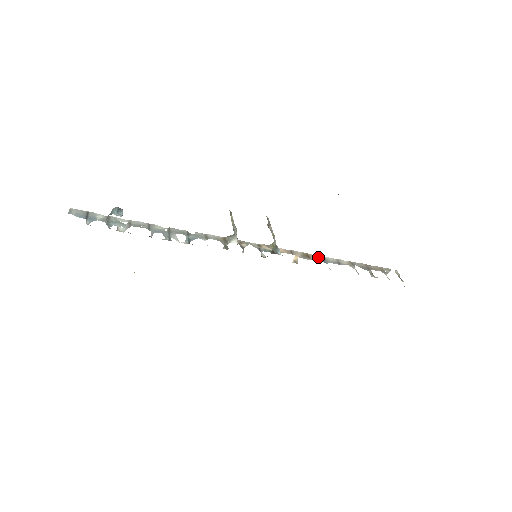
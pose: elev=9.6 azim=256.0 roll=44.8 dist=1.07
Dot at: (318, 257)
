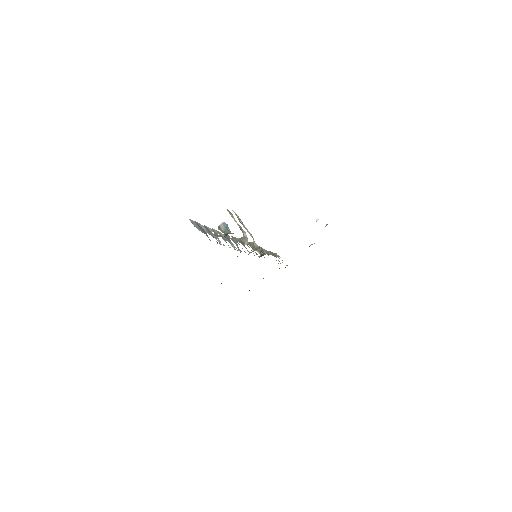
Dot at: occluded
